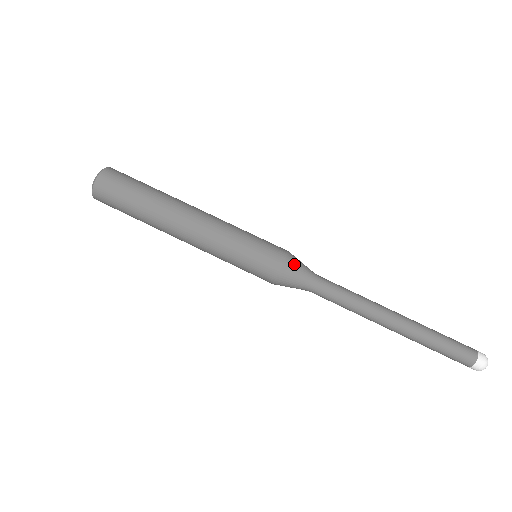
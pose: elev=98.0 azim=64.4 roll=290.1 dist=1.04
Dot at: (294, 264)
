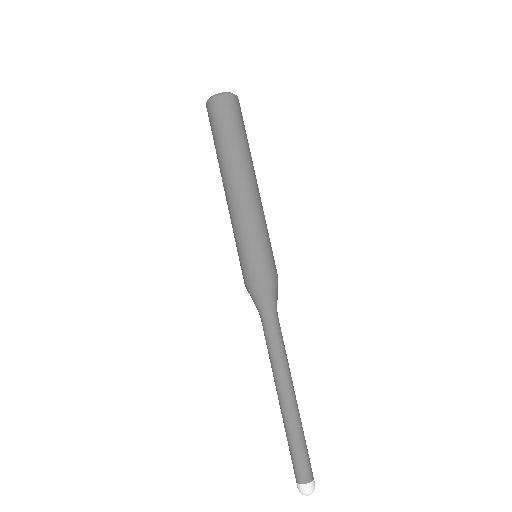
Dot at: (272, 288)
